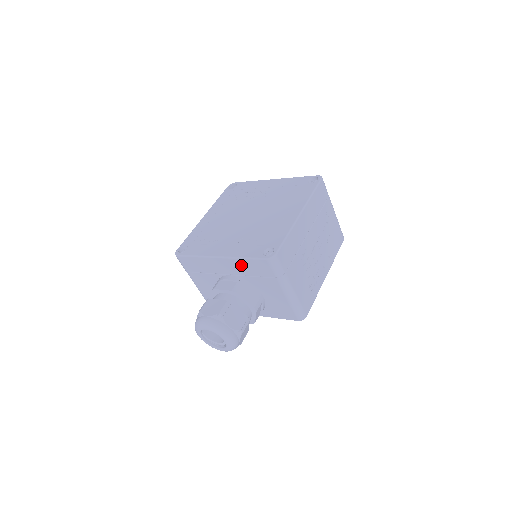
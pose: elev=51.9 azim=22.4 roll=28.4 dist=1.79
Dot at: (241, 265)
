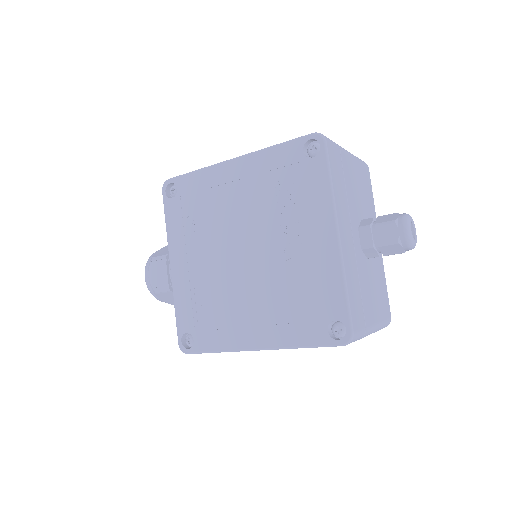
Dot at: occluded
